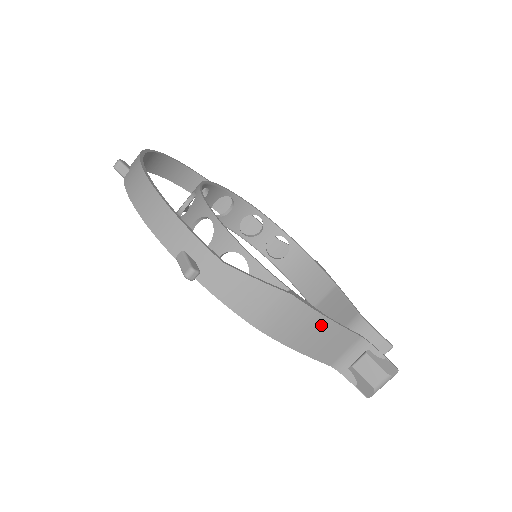
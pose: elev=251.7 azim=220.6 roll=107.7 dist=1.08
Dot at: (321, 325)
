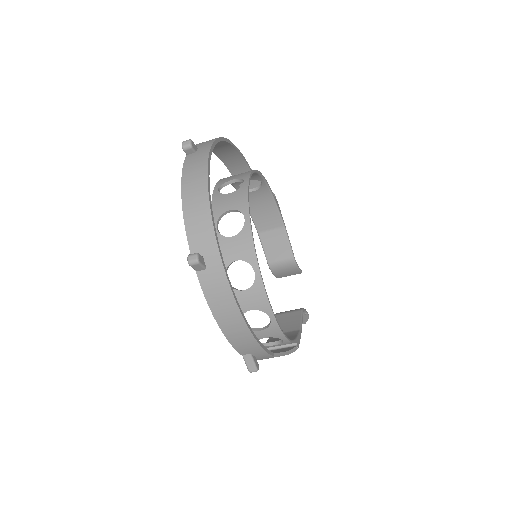
Dot at: occluded
